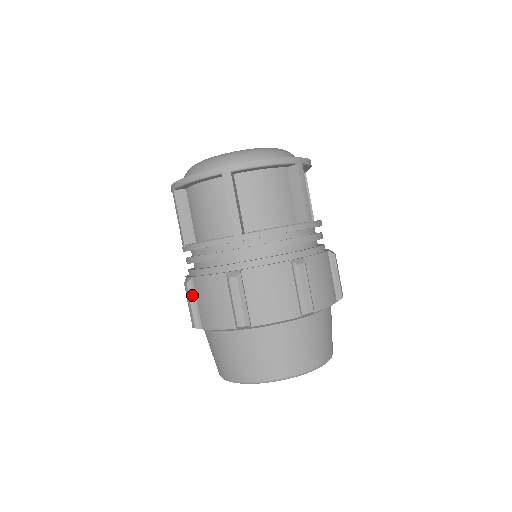
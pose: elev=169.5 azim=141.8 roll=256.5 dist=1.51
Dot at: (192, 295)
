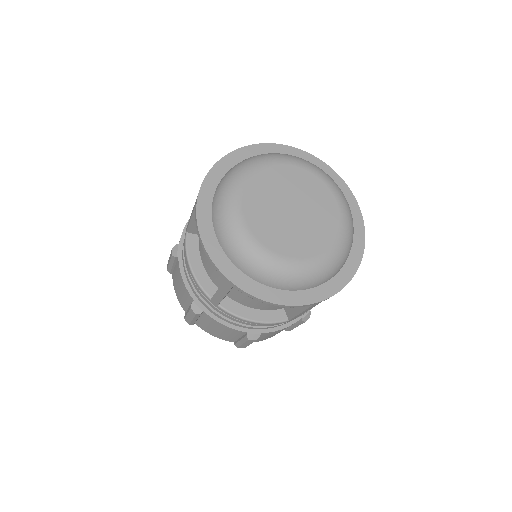
Dot at: (173, 262)
